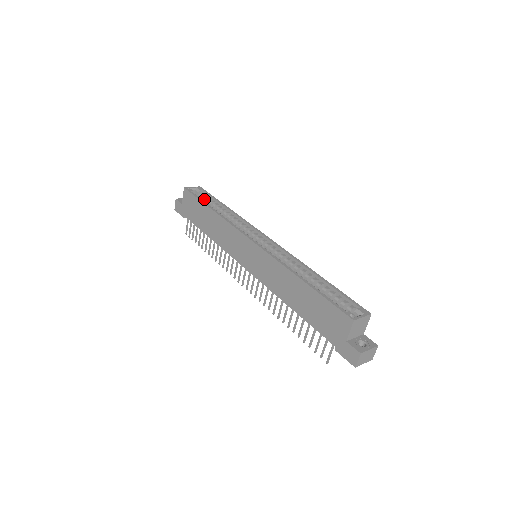
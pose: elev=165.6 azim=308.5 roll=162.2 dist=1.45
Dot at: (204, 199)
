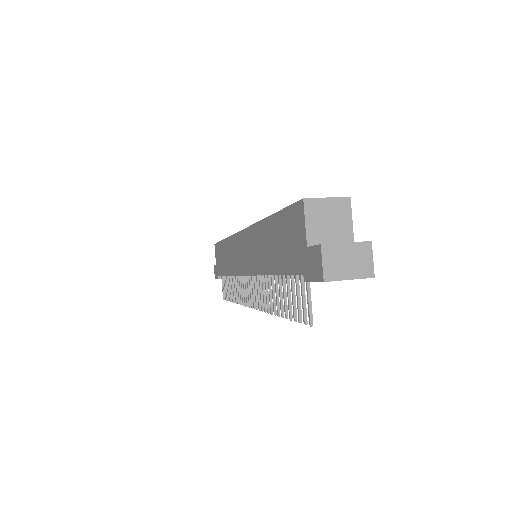
Dot at: occluded
